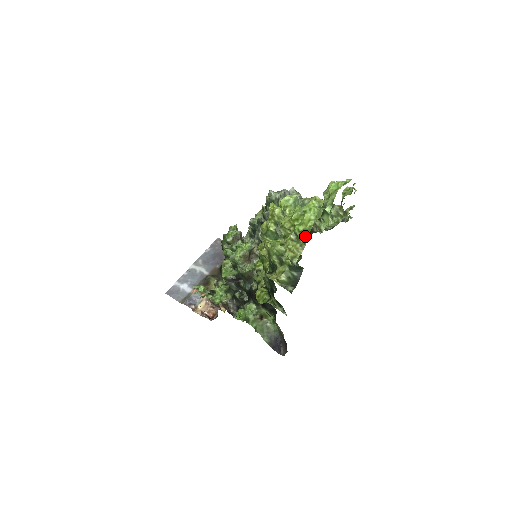
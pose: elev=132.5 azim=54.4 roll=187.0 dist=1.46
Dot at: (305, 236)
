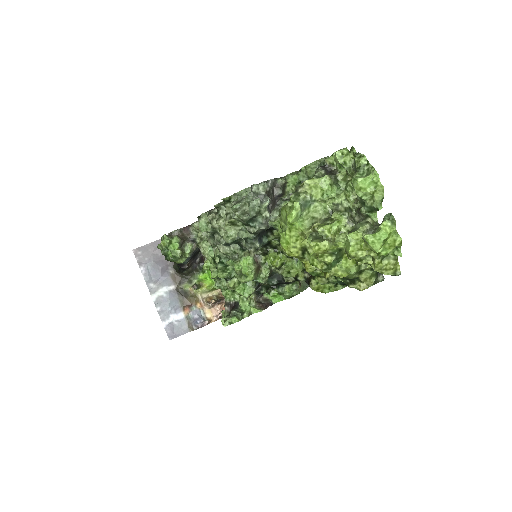
Dot at: occluded
